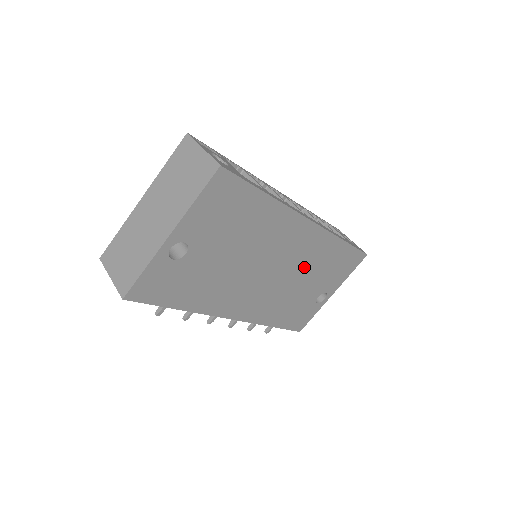
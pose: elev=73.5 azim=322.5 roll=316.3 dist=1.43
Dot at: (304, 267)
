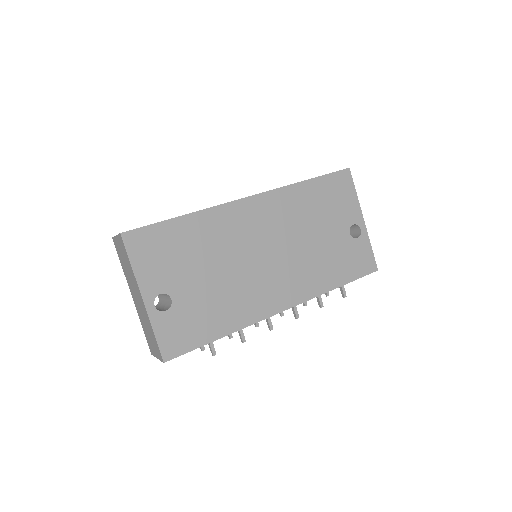
Dot at: (295, 227)
